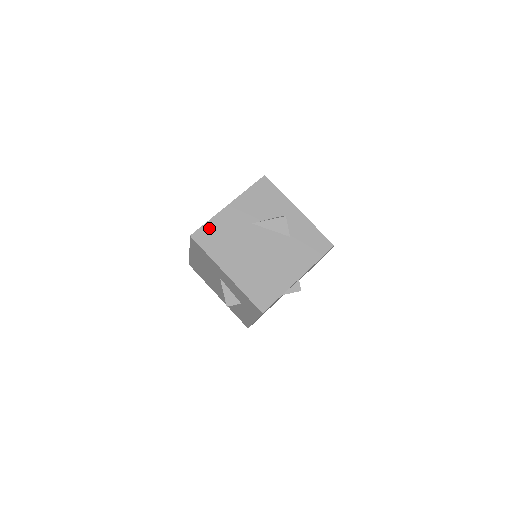
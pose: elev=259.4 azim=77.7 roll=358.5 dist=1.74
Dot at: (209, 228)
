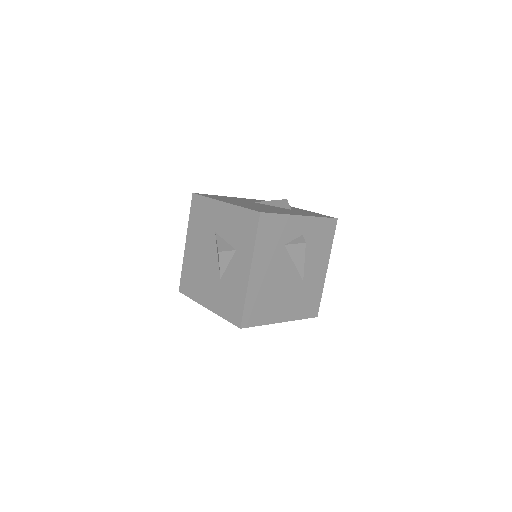
Dot at: (212, 195)
